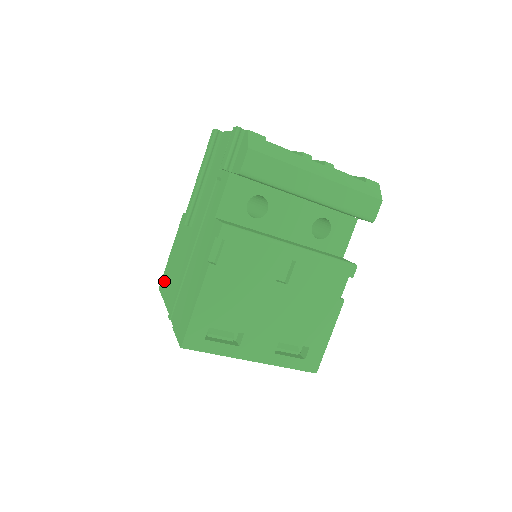
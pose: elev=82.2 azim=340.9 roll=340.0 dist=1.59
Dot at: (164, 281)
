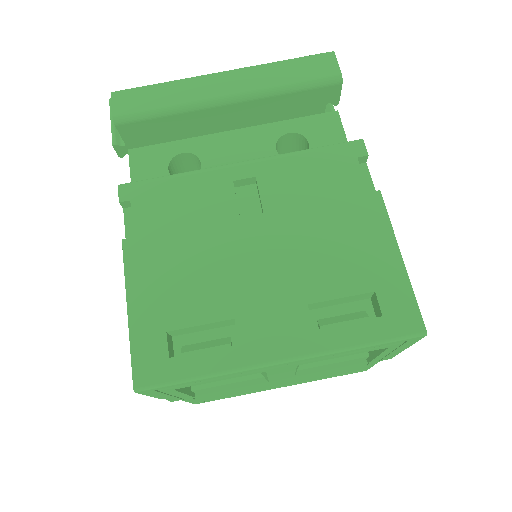
Dot at: occluded
